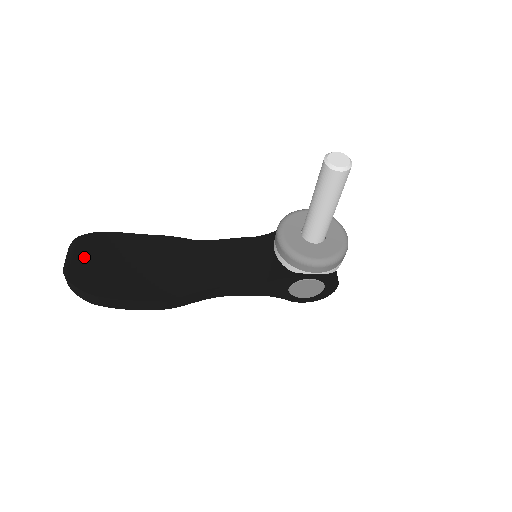
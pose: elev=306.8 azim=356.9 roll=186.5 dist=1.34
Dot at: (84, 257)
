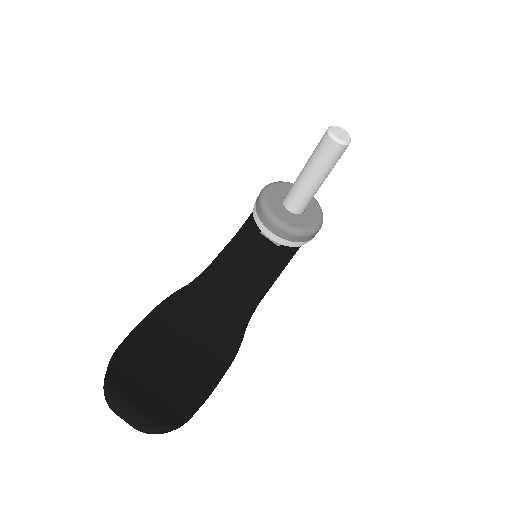
Dot at: (140, 394)
